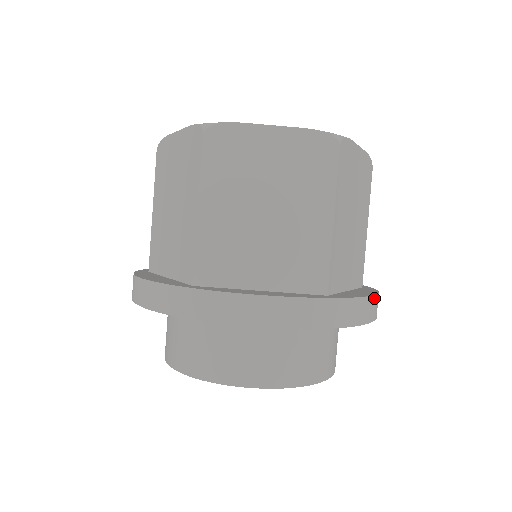
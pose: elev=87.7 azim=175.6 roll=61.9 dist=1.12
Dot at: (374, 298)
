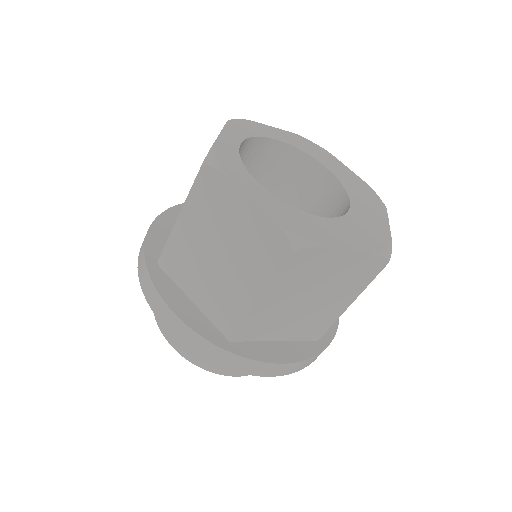
Dot at: (338, 319)
